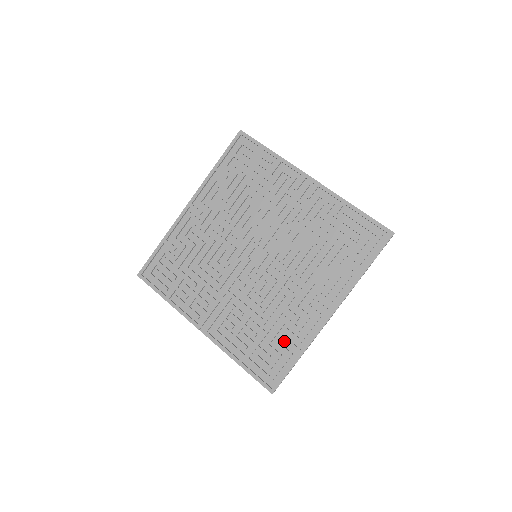
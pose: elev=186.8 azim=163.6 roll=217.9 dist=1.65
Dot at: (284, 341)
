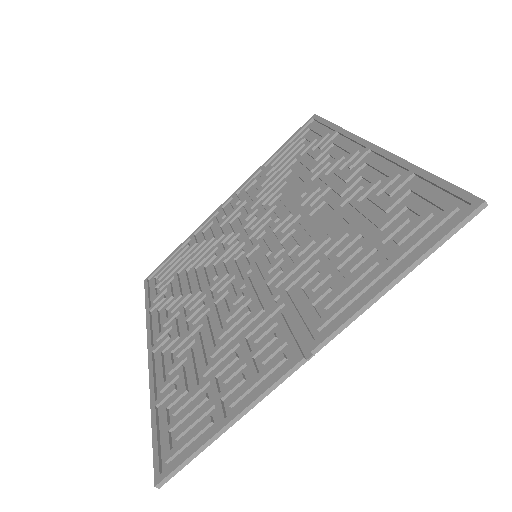
Dot at: (387, 201)
